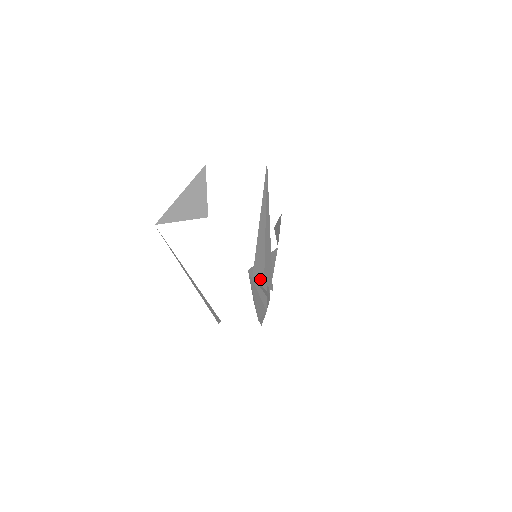
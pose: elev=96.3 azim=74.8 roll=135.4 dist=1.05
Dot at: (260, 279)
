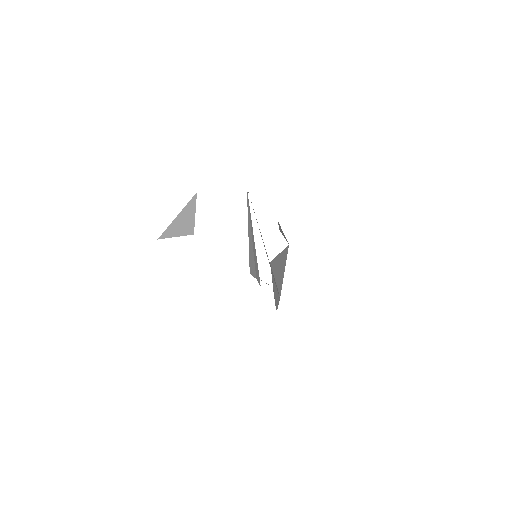
Dot at: (254, 276)
